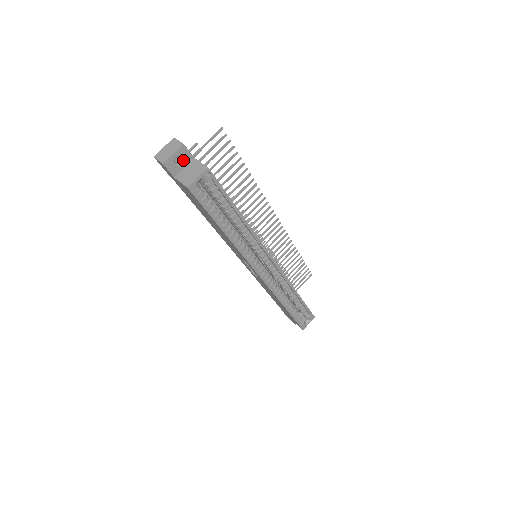
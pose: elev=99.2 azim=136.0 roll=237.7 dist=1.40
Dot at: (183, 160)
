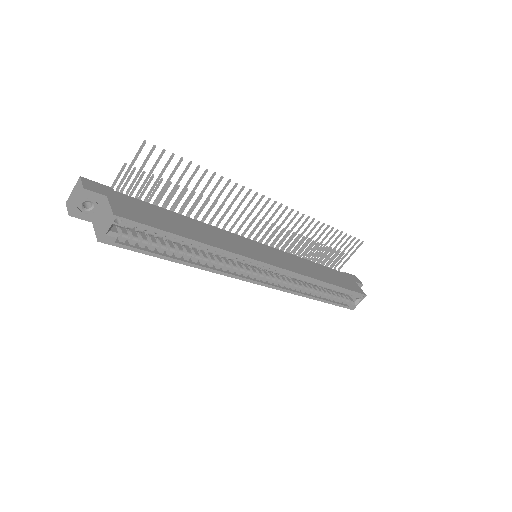
Dot at: (94, 203)
